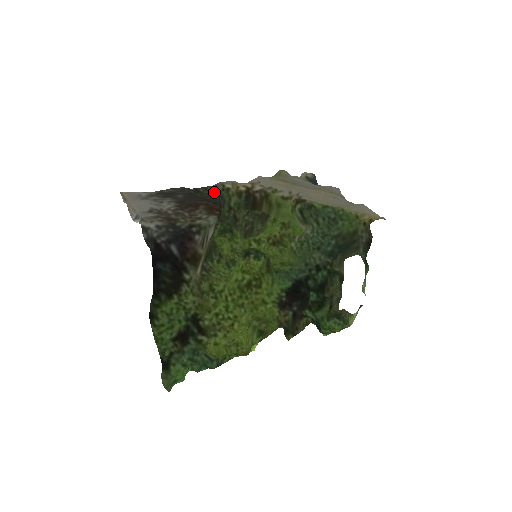
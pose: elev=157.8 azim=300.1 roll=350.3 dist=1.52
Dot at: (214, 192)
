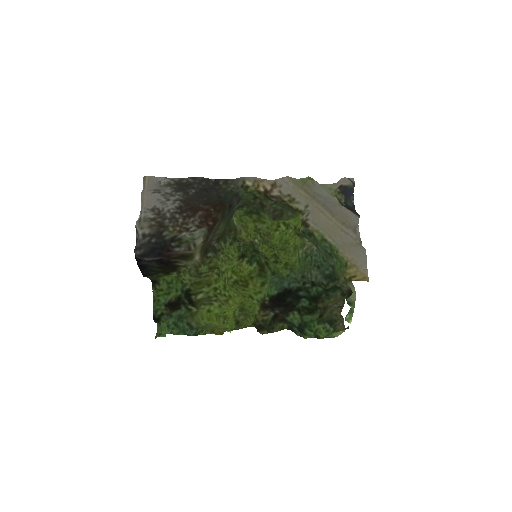
Dot at: (230, 189)
